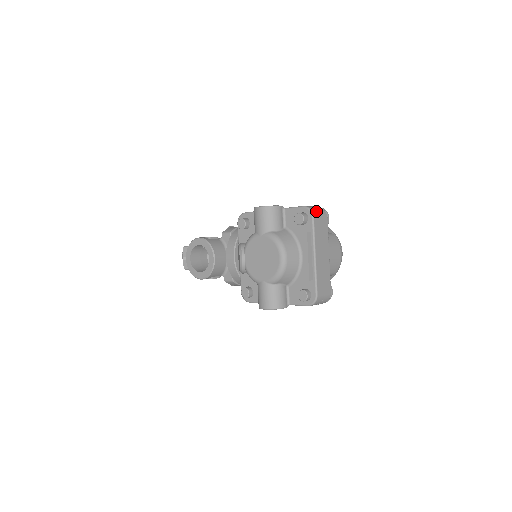
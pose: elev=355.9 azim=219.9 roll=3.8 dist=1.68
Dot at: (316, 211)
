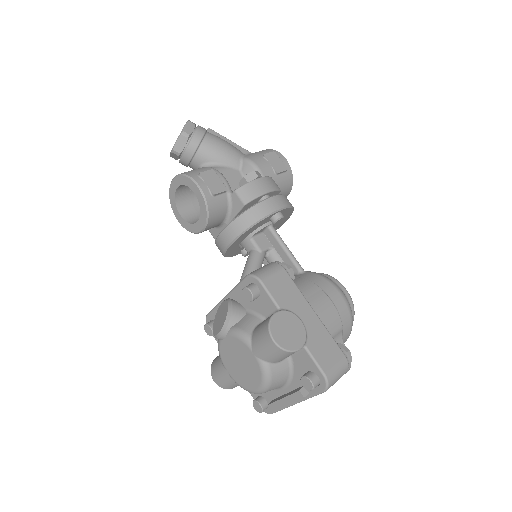
Dot at: (334, 382)
